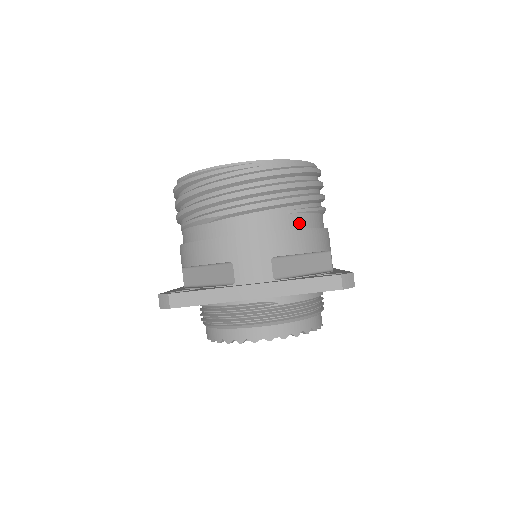
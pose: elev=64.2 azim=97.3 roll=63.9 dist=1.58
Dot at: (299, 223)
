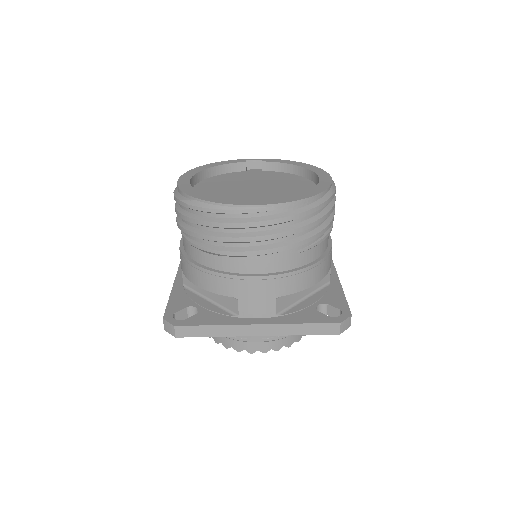
Dot at: (307, 259)
